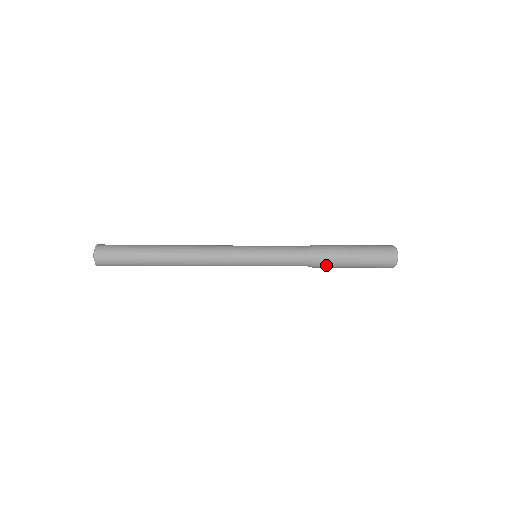
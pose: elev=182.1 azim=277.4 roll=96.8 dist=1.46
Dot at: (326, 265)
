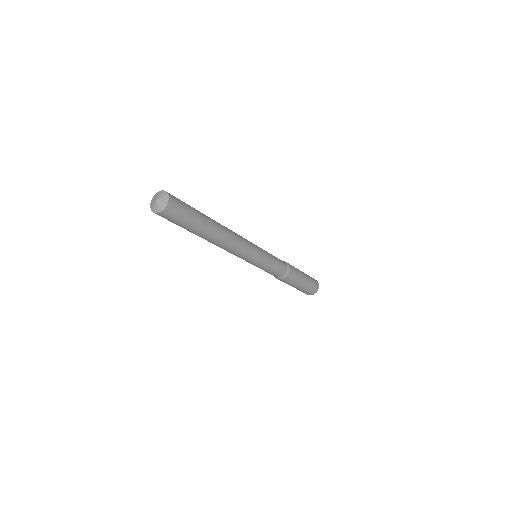
Dot at: (292, 277)
